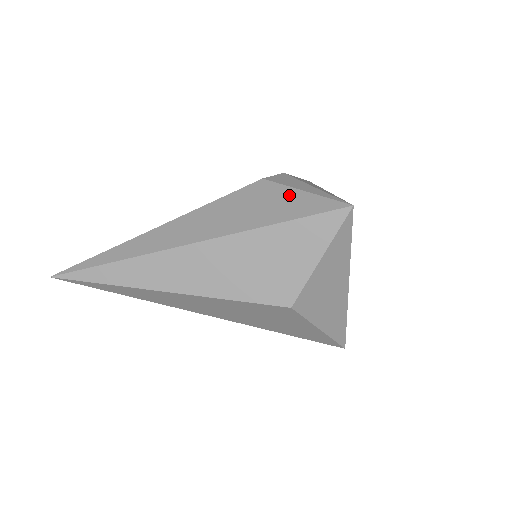
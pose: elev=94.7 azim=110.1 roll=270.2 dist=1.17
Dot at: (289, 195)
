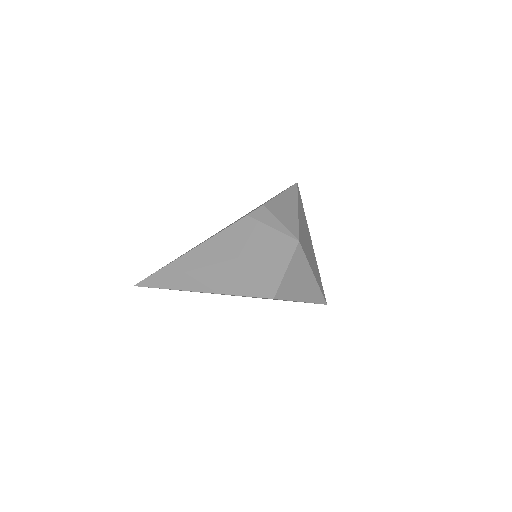
Dot at: (262, 230)
